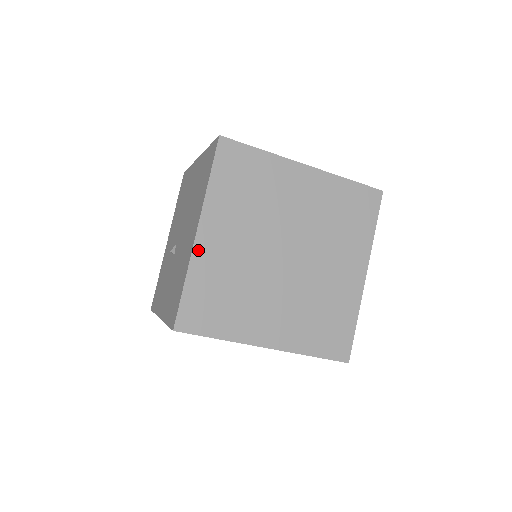
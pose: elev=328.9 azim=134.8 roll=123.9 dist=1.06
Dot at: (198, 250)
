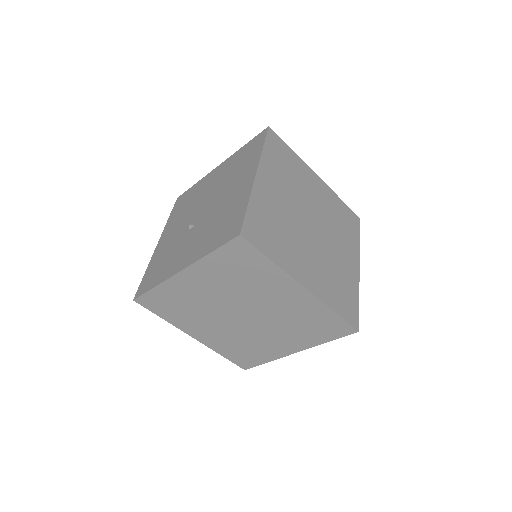
Dot at: (257, 186)
